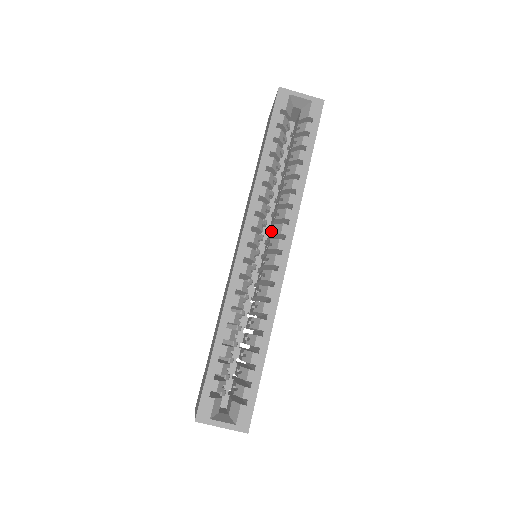
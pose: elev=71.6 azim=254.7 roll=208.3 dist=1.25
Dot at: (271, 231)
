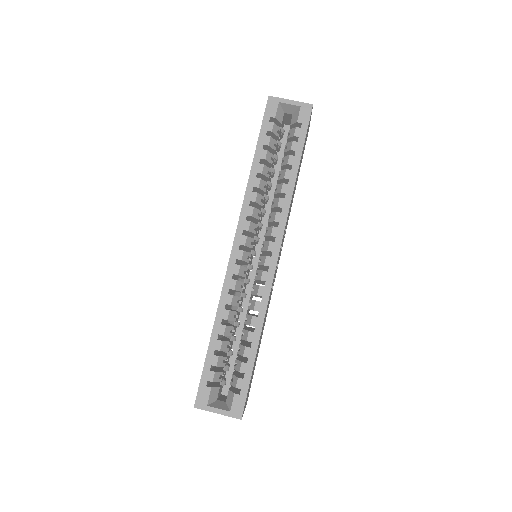
Dot at: occluded
